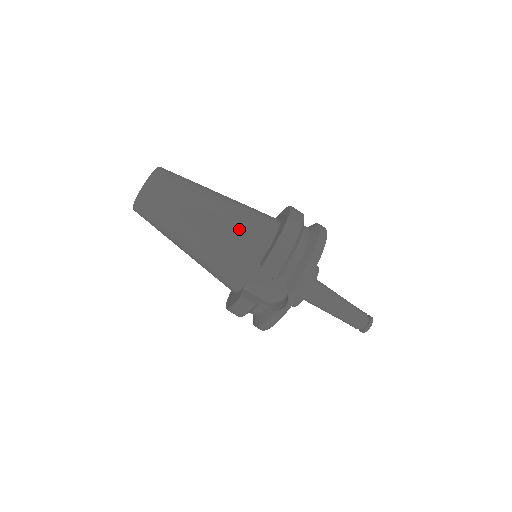
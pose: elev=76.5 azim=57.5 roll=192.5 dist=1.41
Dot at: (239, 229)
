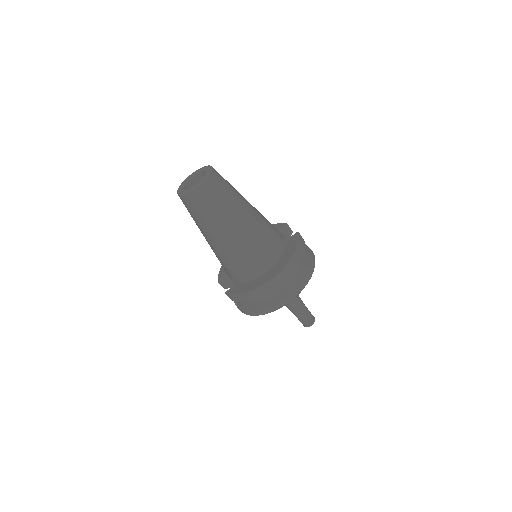
Dot at: (231, 262)
